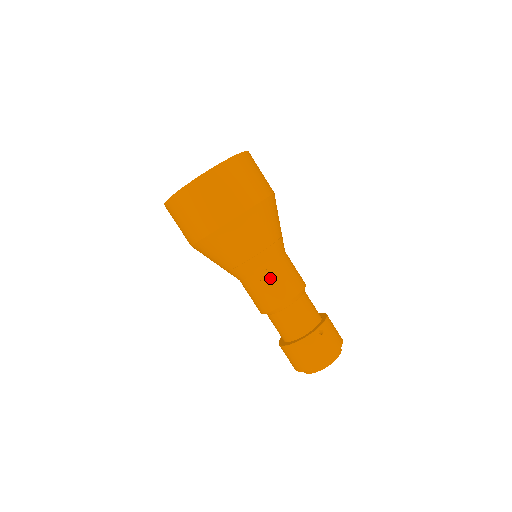
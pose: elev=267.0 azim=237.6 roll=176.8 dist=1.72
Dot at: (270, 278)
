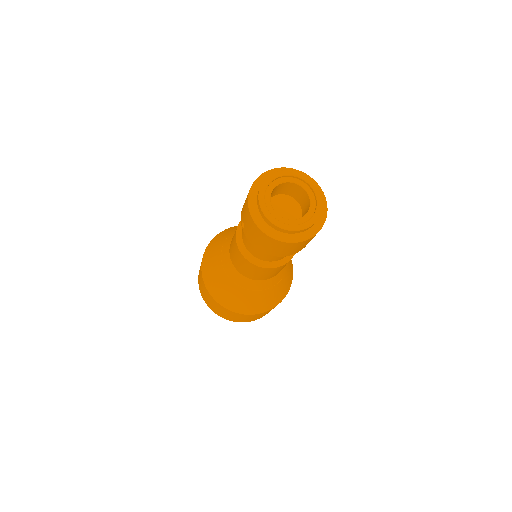
Dot at: occluded
